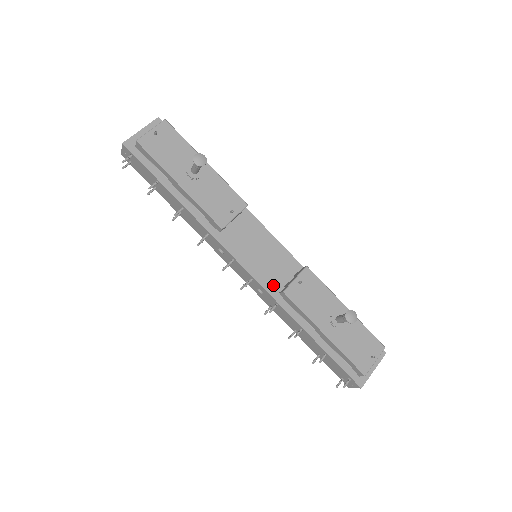
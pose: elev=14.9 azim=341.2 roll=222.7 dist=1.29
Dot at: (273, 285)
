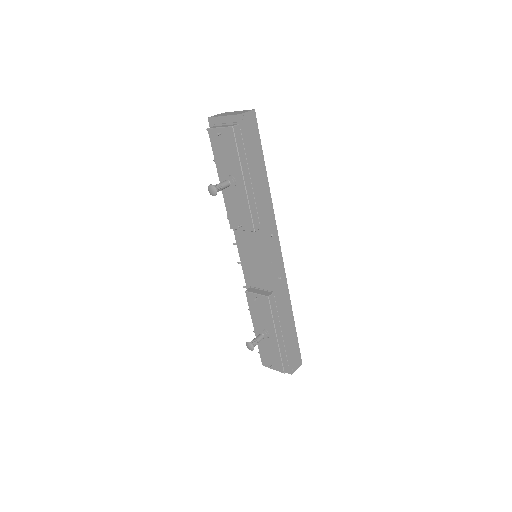
Dot at: (250, 280)
